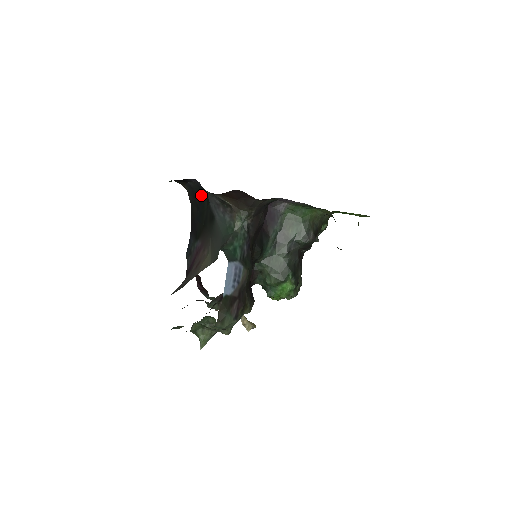
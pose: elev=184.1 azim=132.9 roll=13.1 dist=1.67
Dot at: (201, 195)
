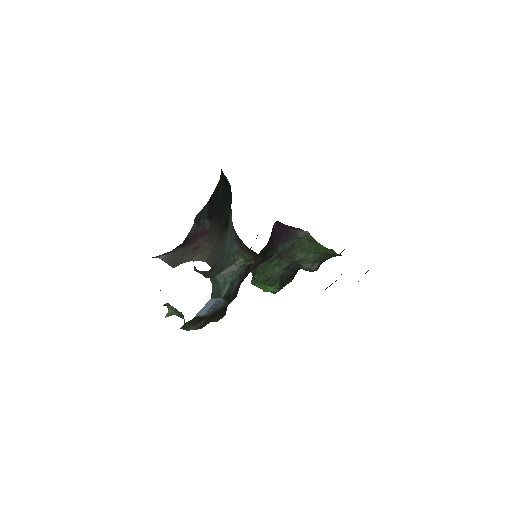
Dot at: (229, 190)
